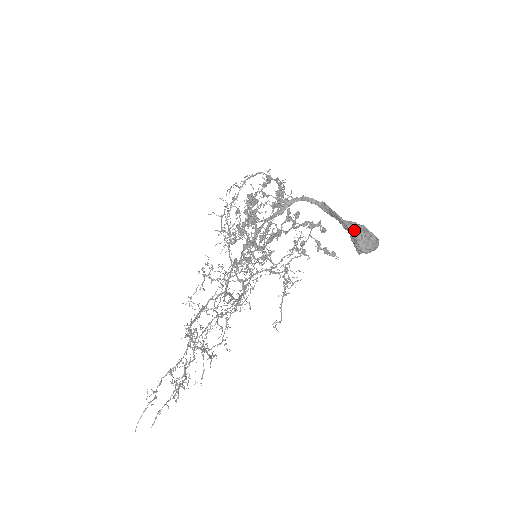
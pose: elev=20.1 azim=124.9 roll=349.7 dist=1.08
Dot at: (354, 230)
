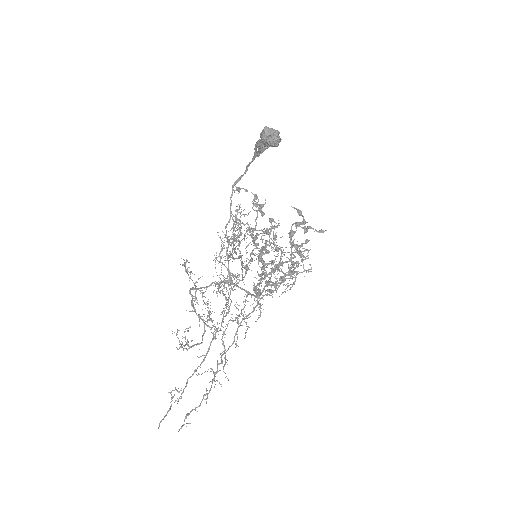
Dot at: occluded
